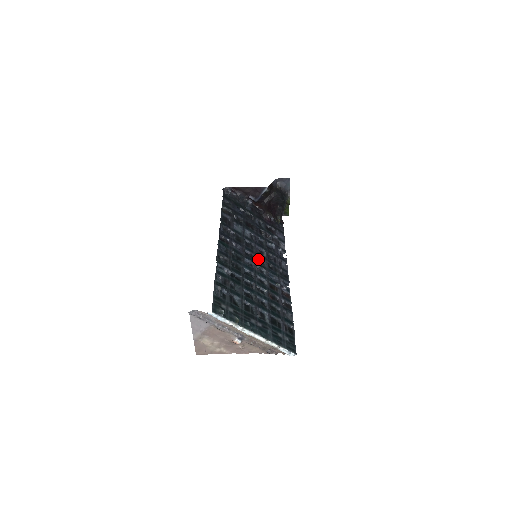
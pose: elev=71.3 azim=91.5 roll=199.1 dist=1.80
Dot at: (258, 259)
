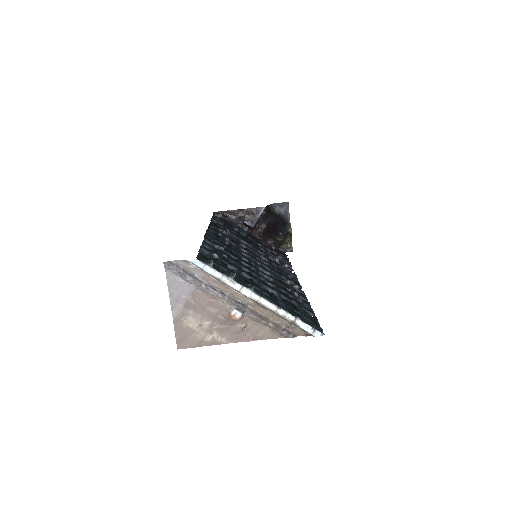
Dot at: (259, 260)
